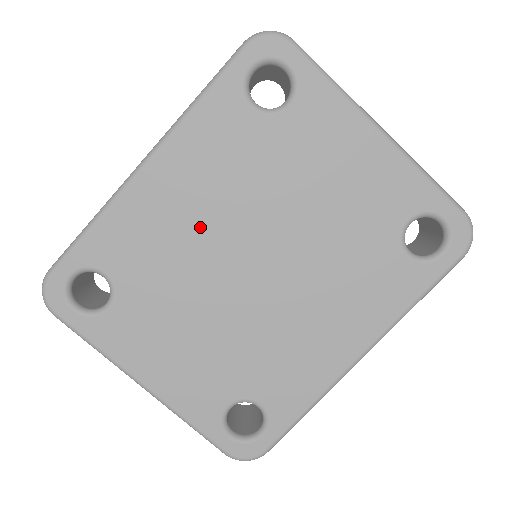
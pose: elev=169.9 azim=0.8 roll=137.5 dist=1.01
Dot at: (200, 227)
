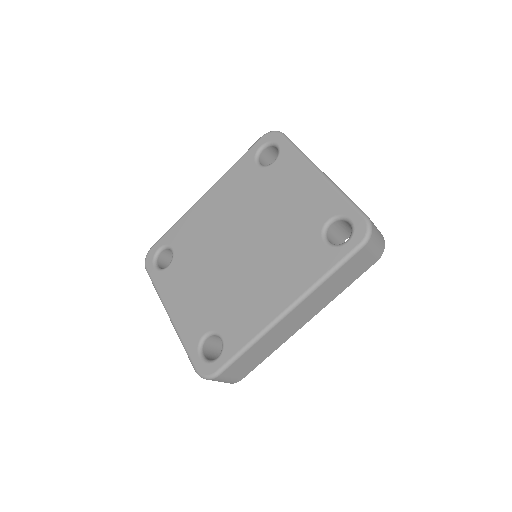
Dot at: (219, 225)
